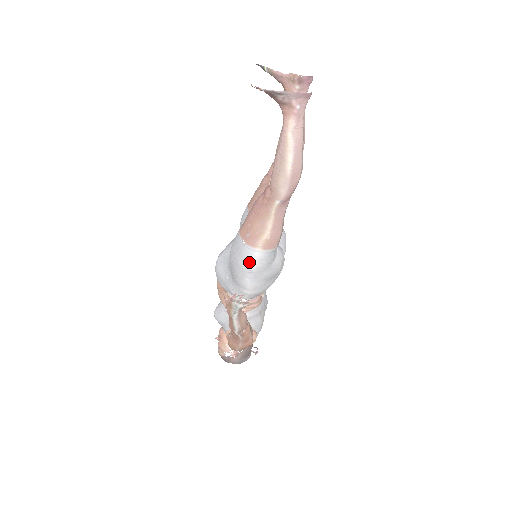
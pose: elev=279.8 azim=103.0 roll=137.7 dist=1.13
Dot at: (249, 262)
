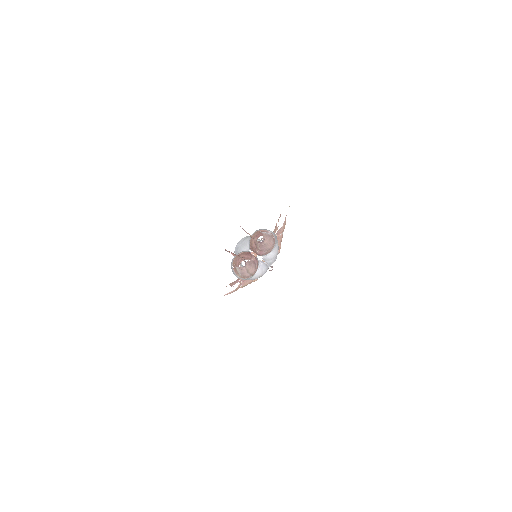
Dot at: occluded
